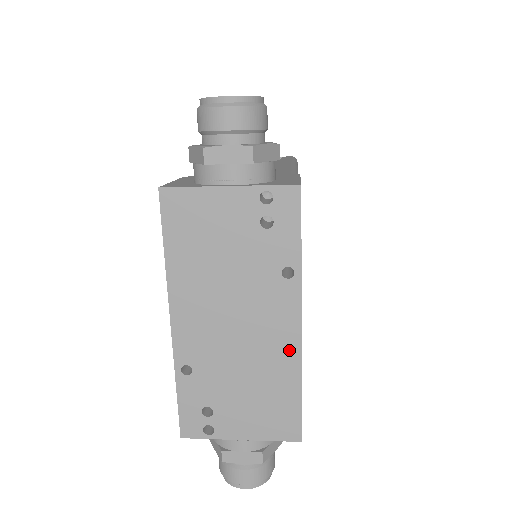
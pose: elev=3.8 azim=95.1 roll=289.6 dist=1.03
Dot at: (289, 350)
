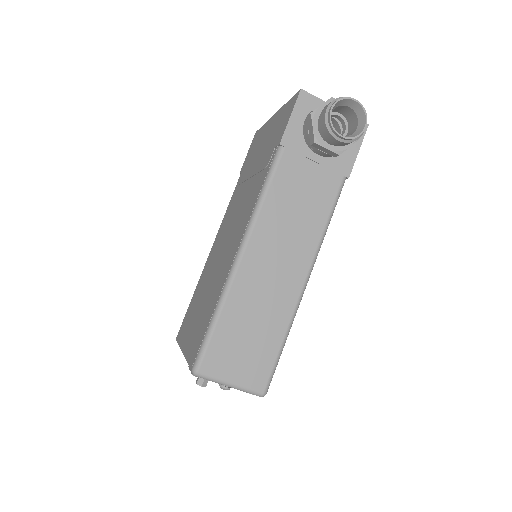
Dot at: occluded
